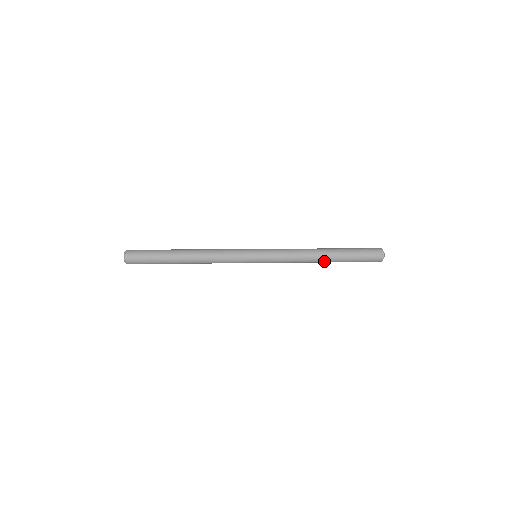
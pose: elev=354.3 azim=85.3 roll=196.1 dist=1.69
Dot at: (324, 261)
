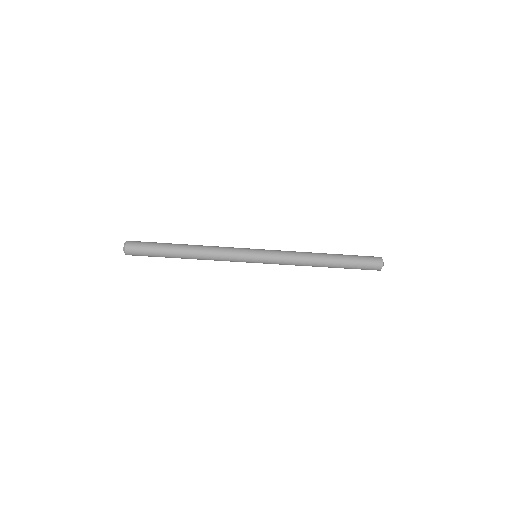
Dot at: (323, 266)
